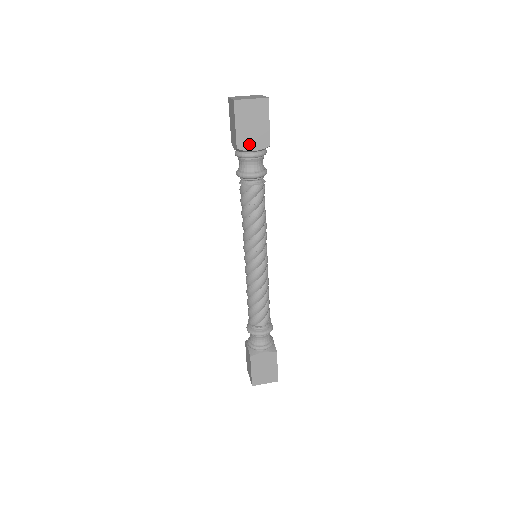
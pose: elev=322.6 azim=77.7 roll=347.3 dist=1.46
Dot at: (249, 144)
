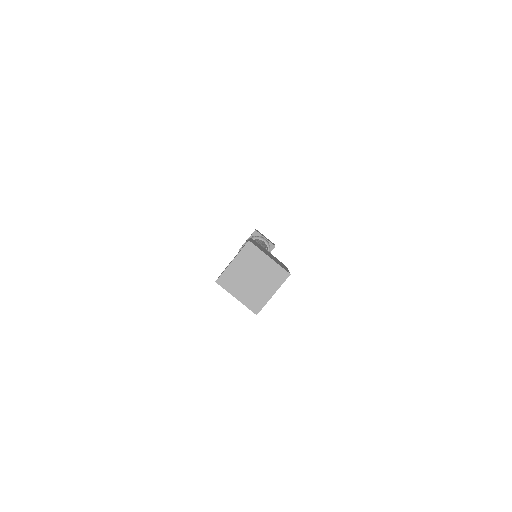
Dot at: occluded
